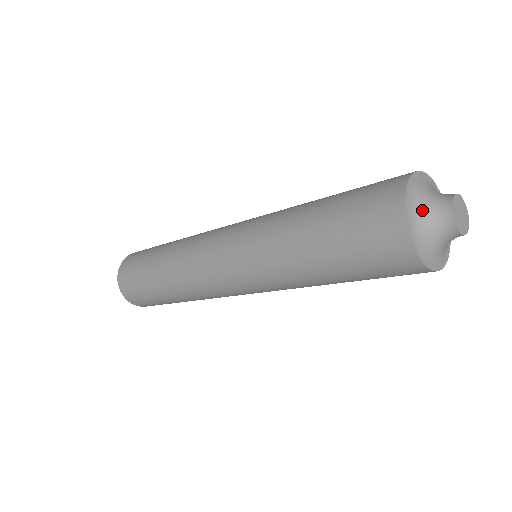
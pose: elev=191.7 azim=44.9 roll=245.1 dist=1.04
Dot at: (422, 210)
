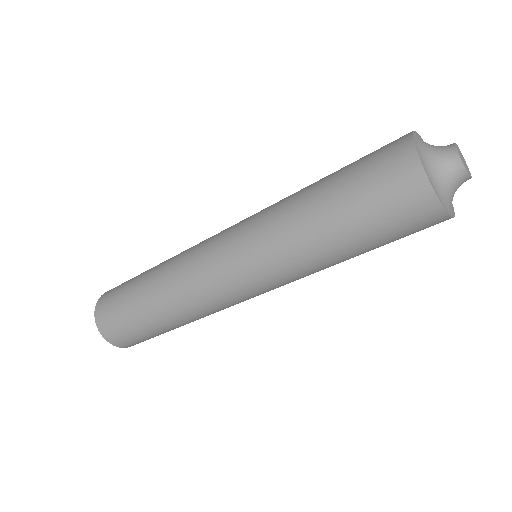
Dot at: (438, 175)
